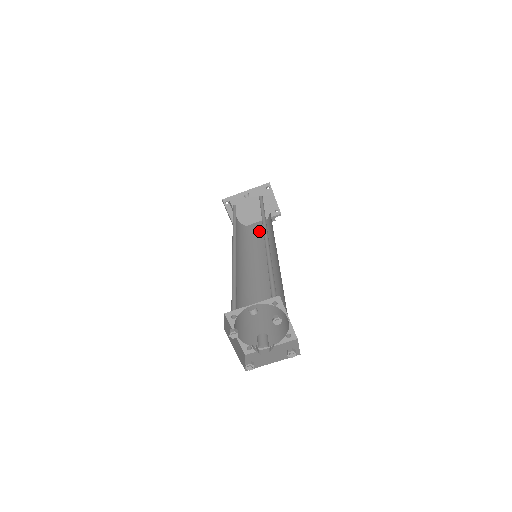
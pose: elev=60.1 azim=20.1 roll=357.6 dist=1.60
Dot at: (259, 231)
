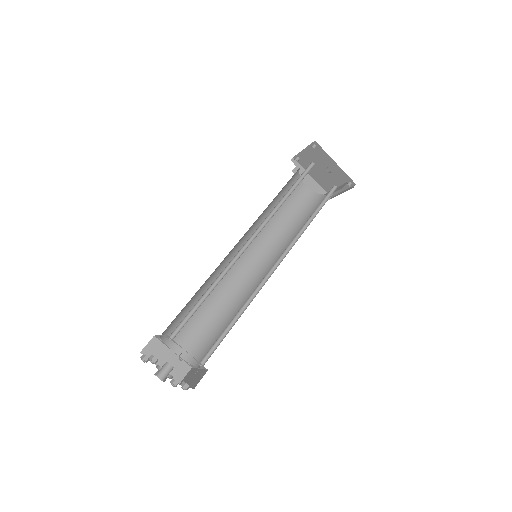
Dot at: (299, 195)
